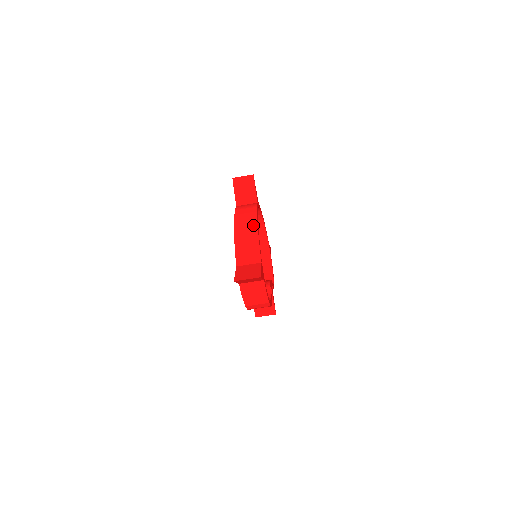
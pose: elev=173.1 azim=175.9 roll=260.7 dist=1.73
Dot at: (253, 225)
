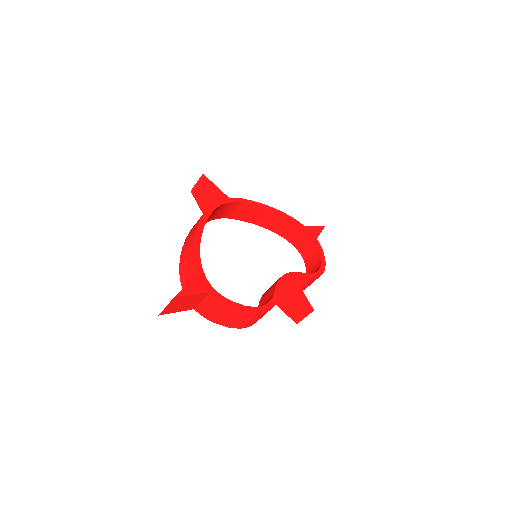
Dot at: (193, 233)
